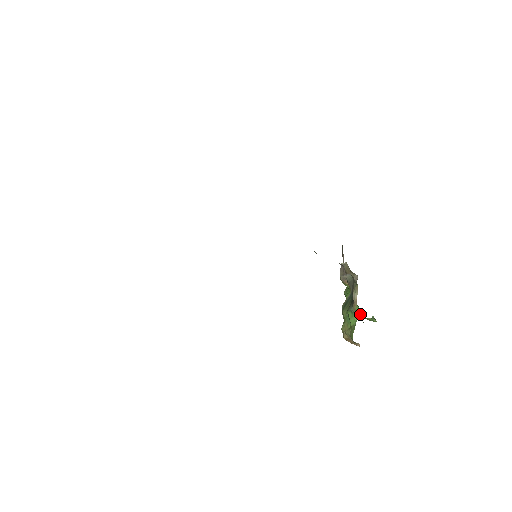
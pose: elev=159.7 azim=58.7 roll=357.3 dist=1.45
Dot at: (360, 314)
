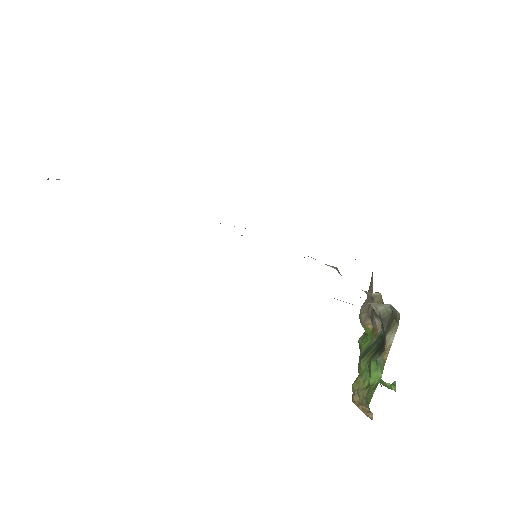
Dot at: occluded
